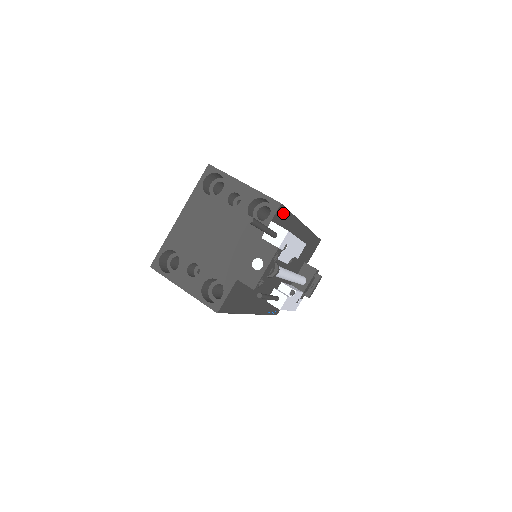
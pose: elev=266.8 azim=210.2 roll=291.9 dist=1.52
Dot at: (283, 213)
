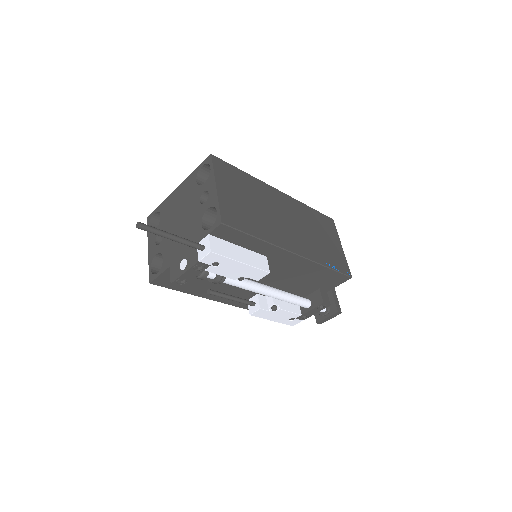
Dot at: (233, 232)
